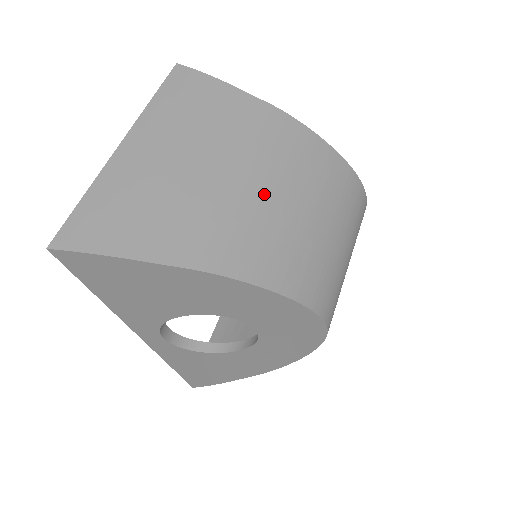
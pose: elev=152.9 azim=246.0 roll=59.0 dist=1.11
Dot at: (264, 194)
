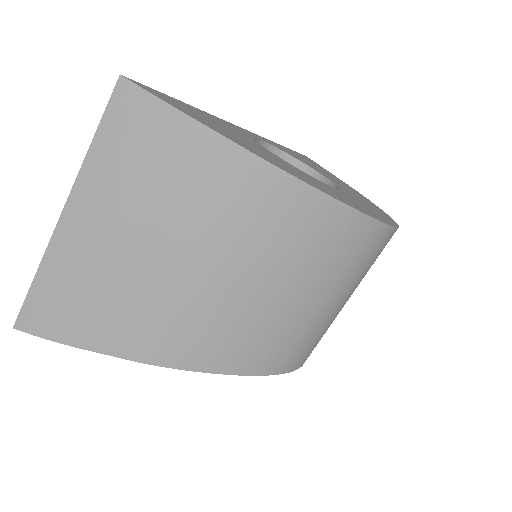
Dot at: (220, 283)
